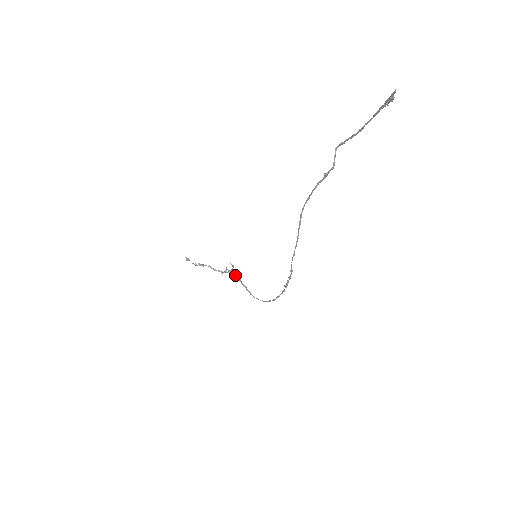
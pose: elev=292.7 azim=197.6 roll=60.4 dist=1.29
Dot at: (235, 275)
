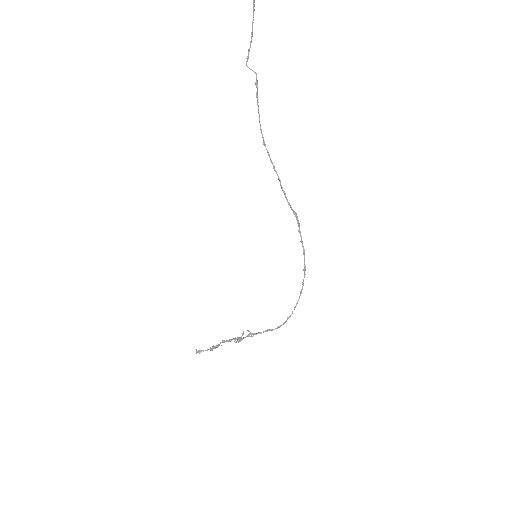
Dot at: (249, 336)
